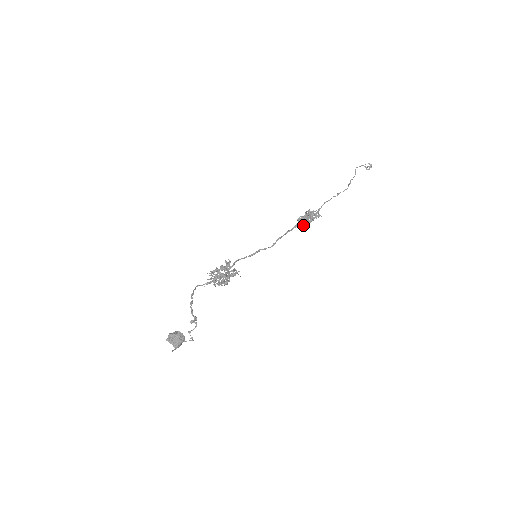
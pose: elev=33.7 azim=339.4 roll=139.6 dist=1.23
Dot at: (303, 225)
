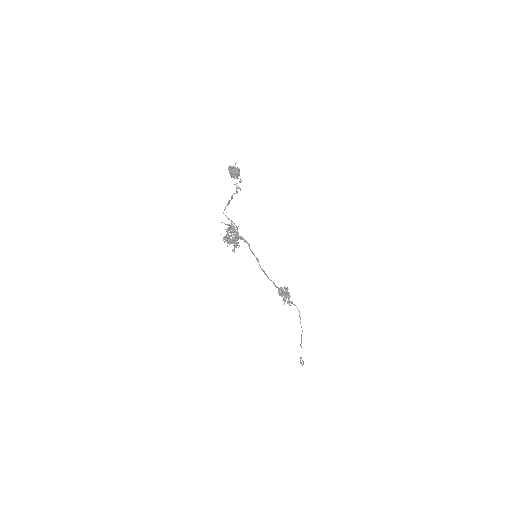
Dot at: (281, 292)
